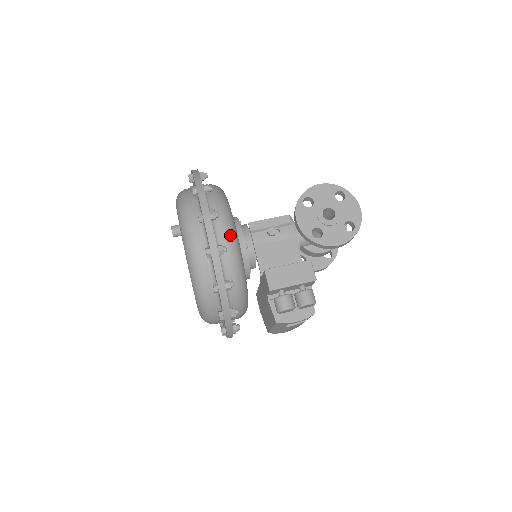
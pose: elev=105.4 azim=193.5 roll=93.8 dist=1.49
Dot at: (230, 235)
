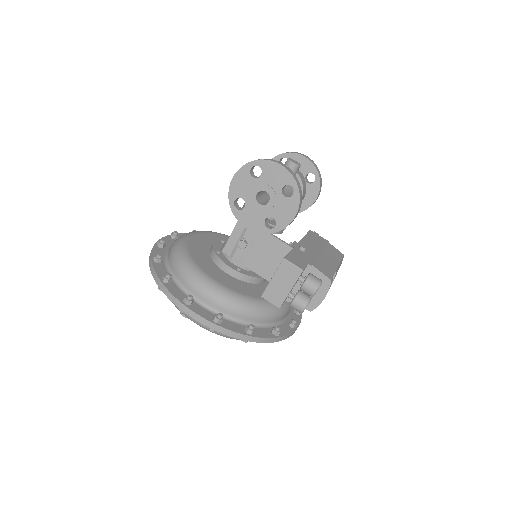
Dot at: (214, 296)
